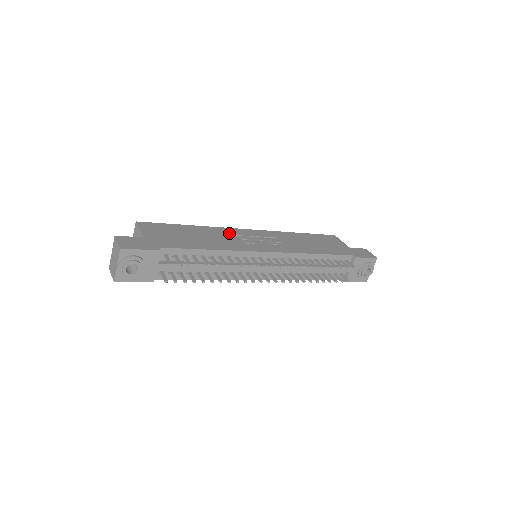
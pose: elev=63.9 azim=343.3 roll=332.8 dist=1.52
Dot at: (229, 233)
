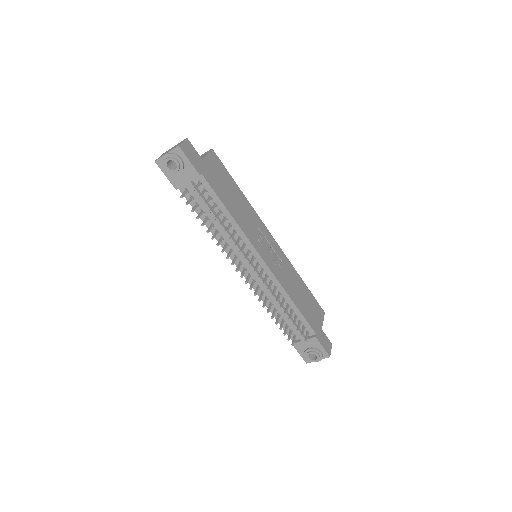
Dot at: (257, 223)
